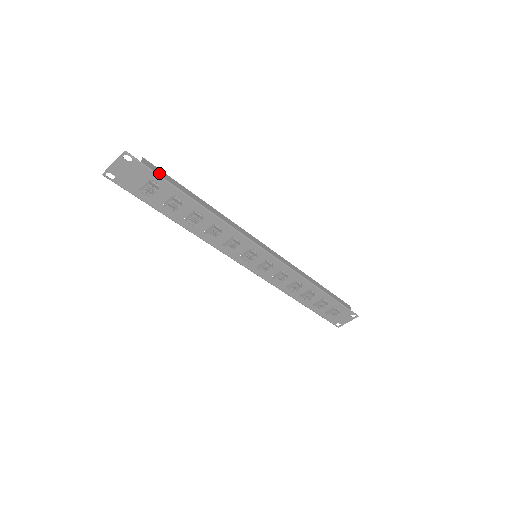
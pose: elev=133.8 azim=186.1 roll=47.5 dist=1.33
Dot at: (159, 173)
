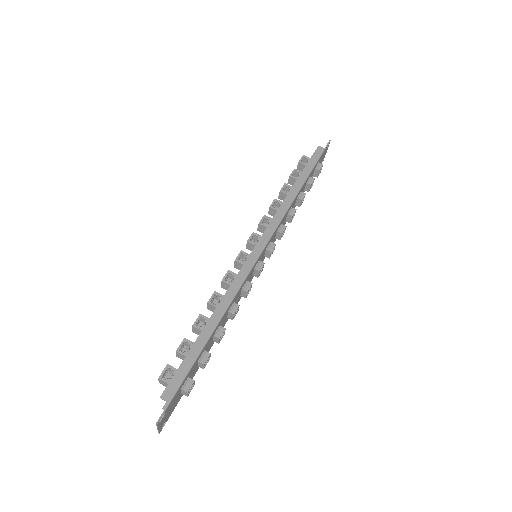
Dot at: (179, 380)
